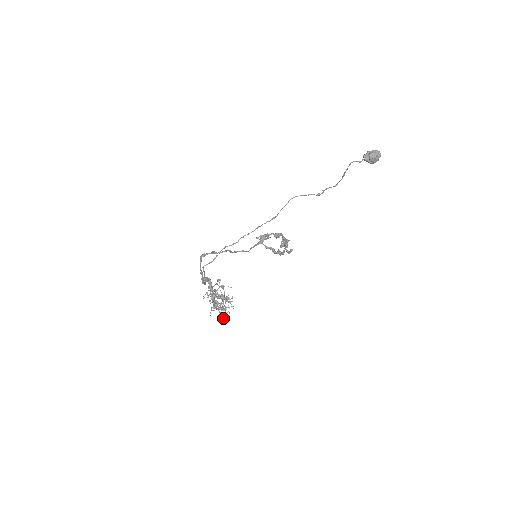
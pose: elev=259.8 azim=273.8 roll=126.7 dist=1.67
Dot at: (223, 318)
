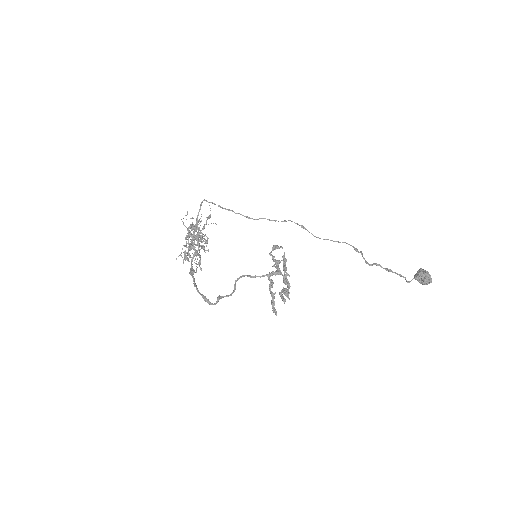
Dot at: occluded
